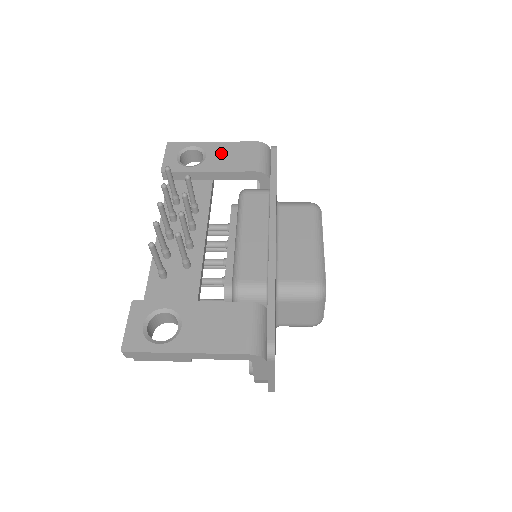
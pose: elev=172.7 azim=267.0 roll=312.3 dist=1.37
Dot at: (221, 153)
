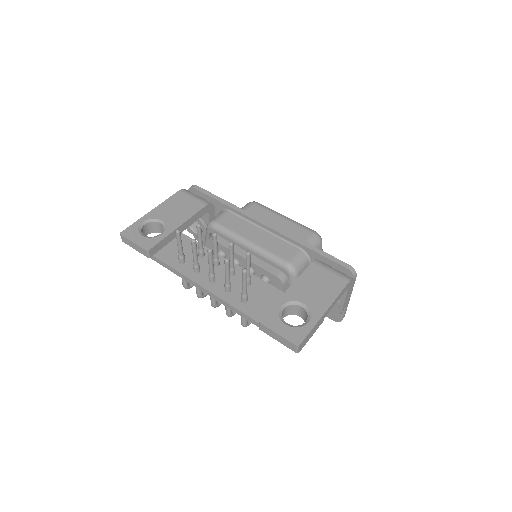
Dot at: (168, 212)
